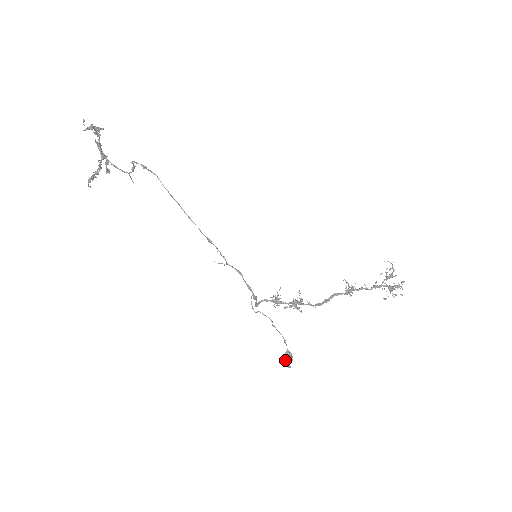
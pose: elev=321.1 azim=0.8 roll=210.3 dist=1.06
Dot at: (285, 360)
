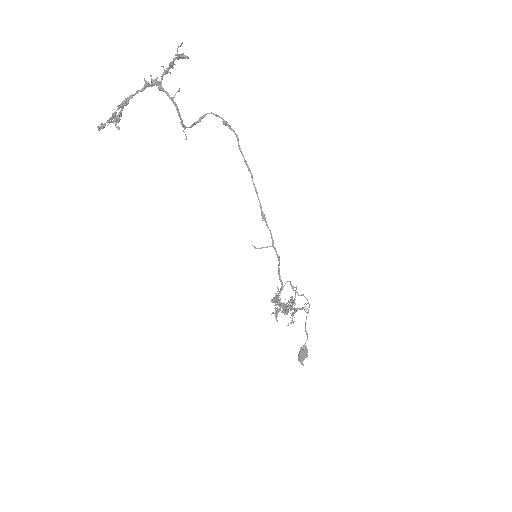
Dot at: (301, 357)
